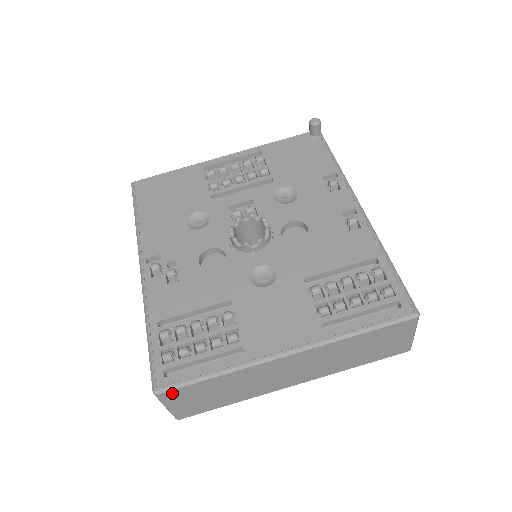
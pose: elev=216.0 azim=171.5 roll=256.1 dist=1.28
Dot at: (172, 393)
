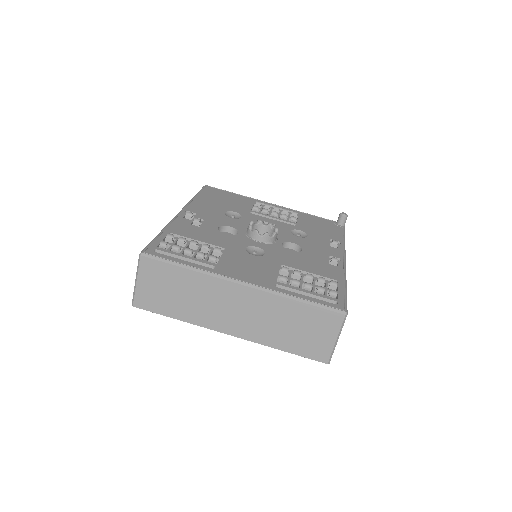
Dot at: (150, 263)
